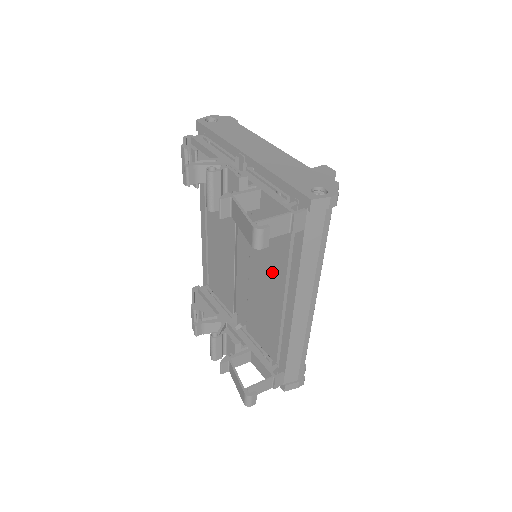
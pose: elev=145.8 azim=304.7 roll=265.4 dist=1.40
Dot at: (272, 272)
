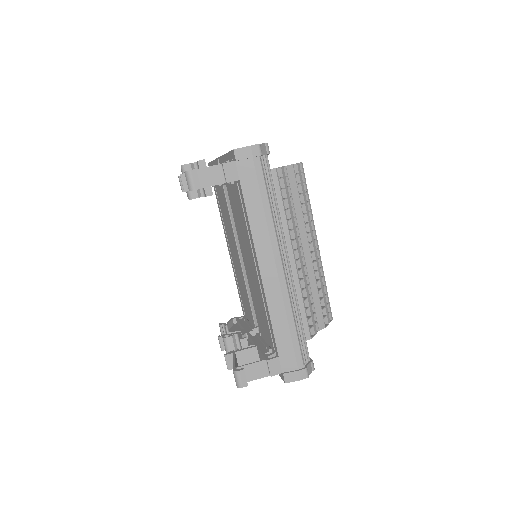
Dot at: (247, 246)
